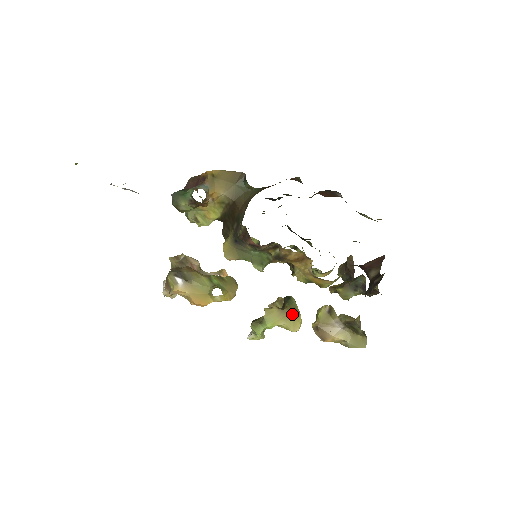
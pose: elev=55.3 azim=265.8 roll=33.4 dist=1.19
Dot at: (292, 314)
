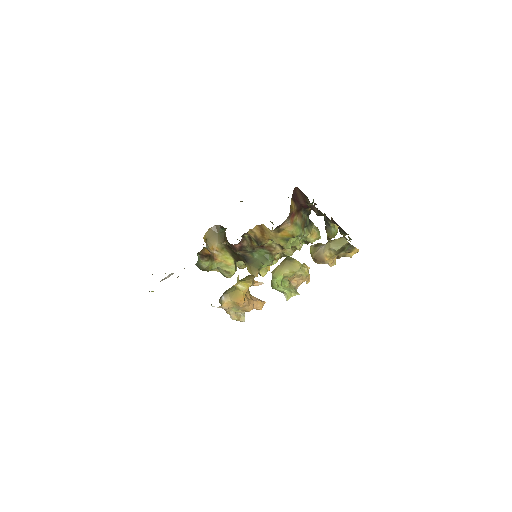
Dot at: (288, 262)
